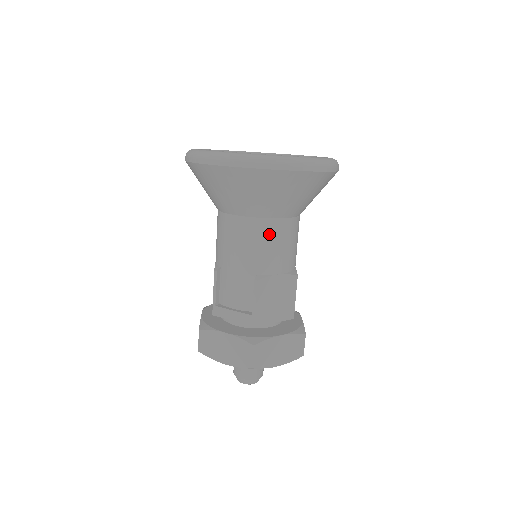
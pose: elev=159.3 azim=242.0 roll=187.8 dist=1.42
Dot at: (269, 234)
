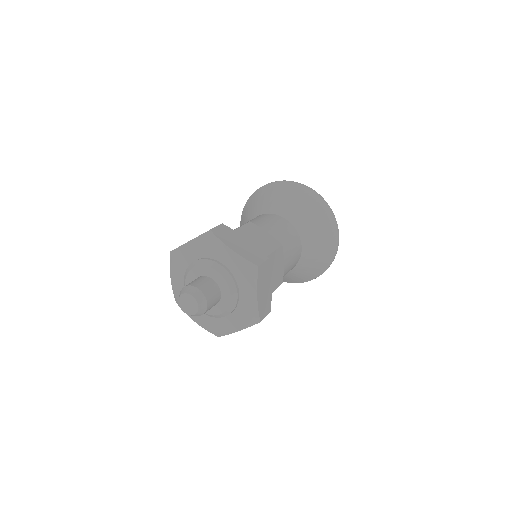
Dot at: (273, 218)
